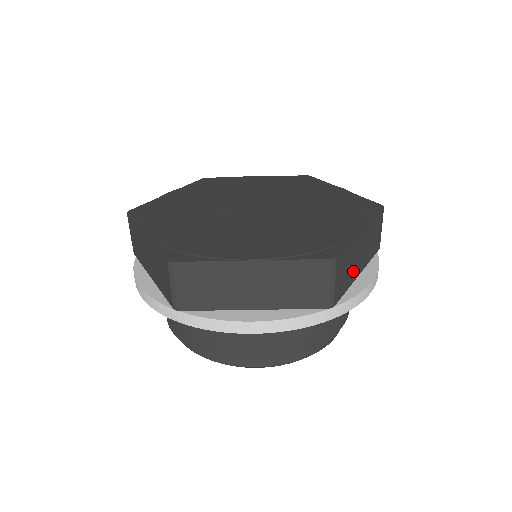
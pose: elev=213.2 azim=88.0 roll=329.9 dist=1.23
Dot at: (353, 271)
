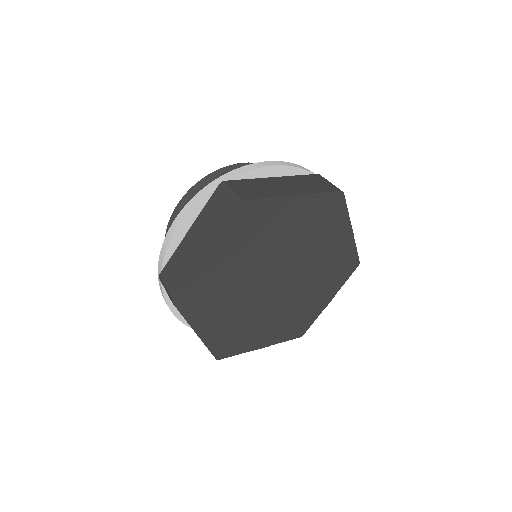
Dot at: occluded
